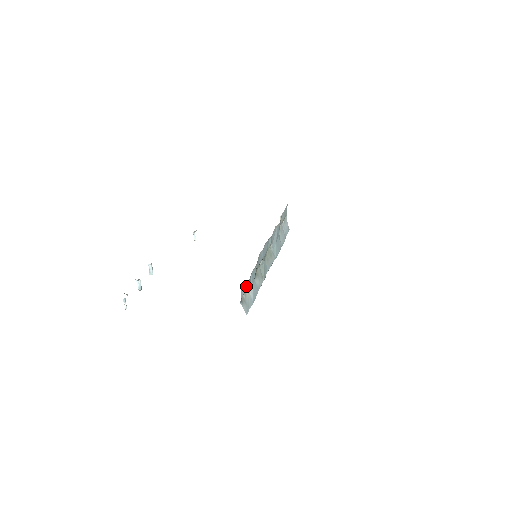
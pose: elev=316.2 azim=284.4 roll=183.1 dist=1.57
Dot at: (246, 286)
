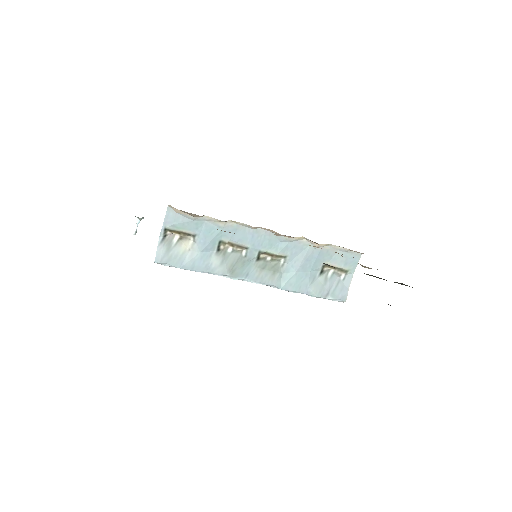
Dot at: (180, 222)
